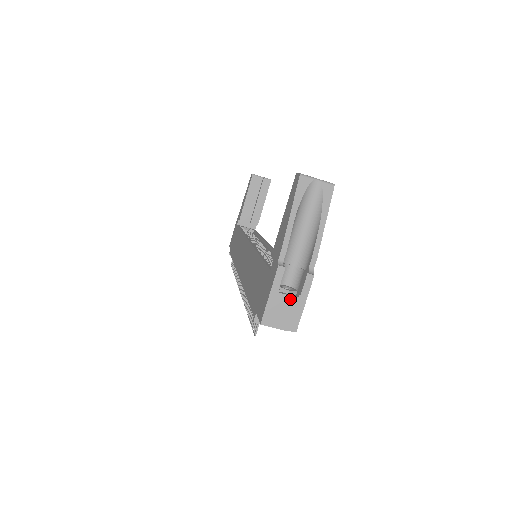
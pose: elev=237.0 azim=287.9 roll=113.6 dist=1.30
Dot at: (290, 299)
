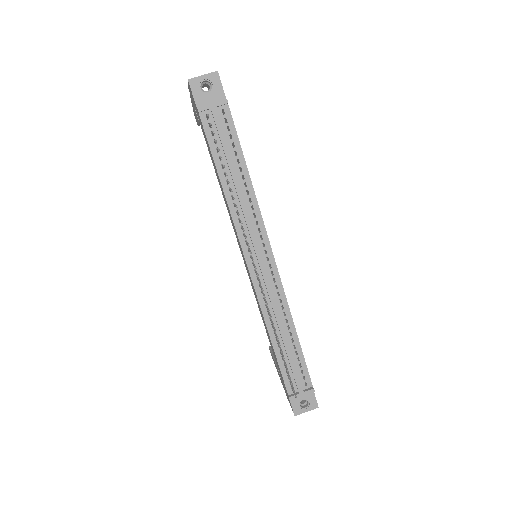
Dot at: occluded
